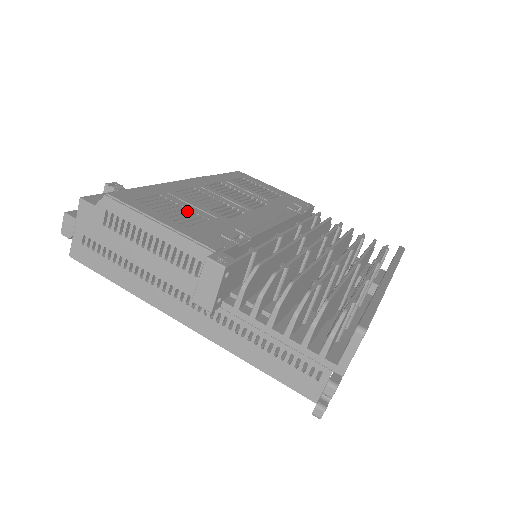
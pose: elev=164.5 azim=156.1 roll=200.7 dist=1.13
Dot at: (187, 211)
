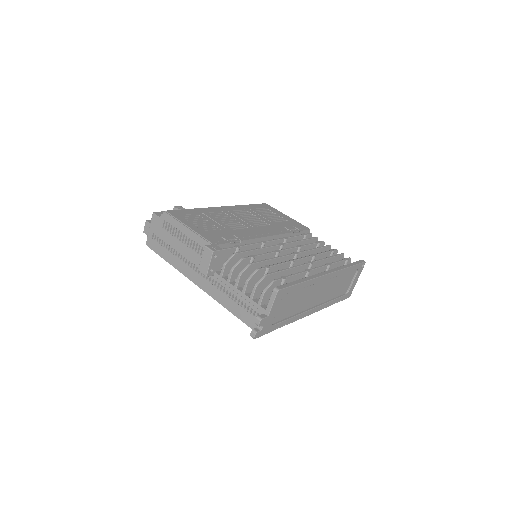
Dot at: (209, 223)
